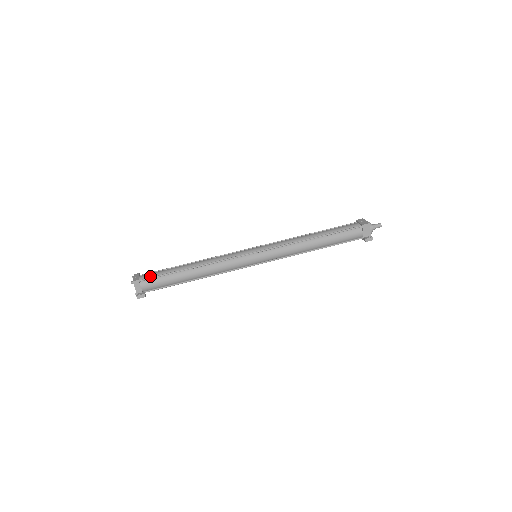
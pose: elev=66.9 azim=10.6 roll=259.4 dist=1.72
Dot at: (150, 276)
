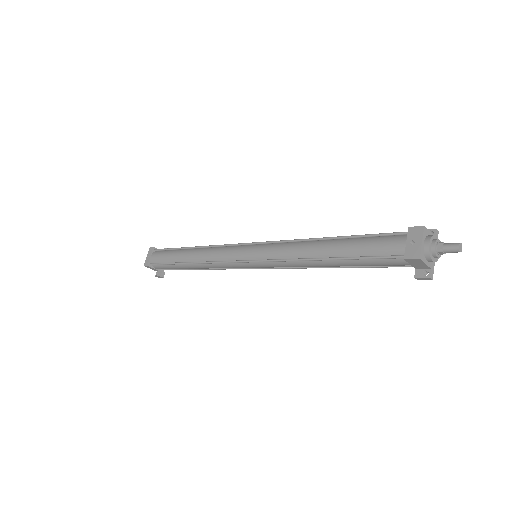
Dot at: (157, 260)
